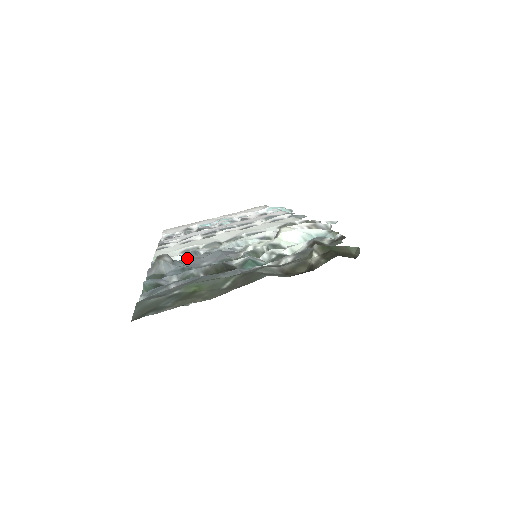
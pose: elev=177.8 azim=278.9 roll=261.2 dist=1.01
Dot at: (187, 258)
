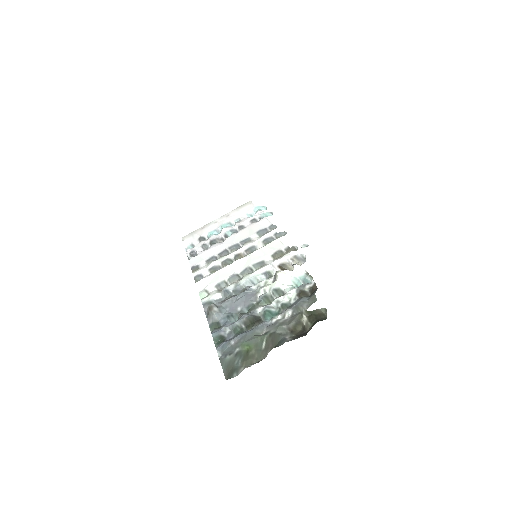
Dot at: (225, 302)
